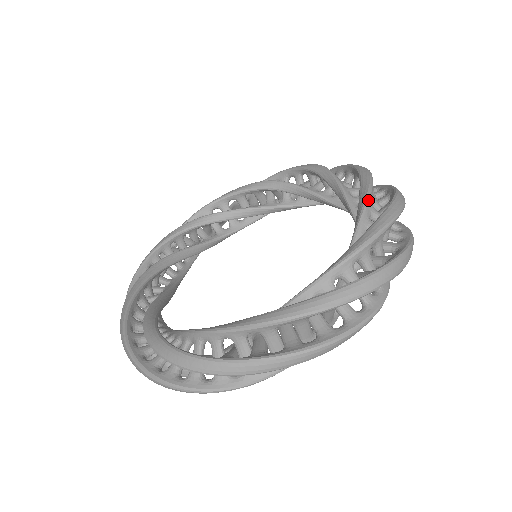
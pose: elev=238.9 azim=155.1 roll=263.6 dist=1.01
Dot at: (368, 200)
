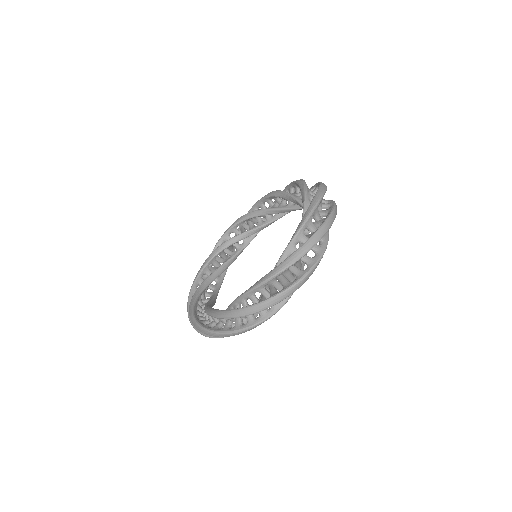
Dot at: (283, 191)
